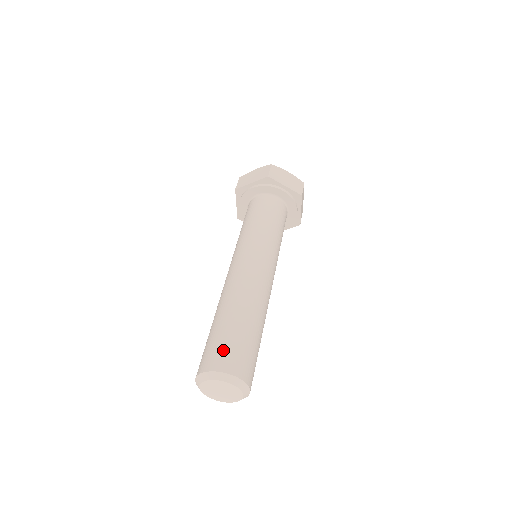
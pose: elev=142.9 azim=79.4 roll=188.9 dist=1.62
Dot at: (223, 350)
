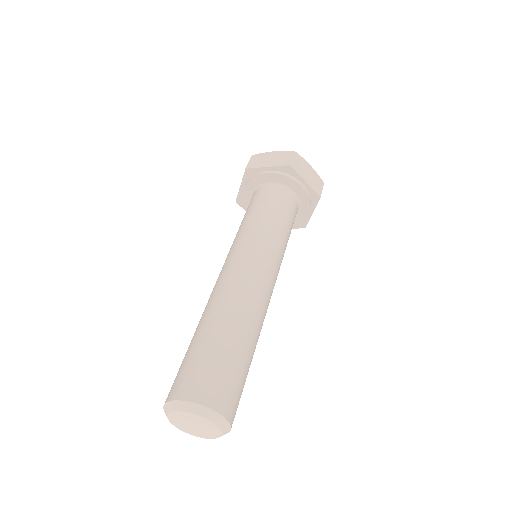
Dot at: (209, 376)
